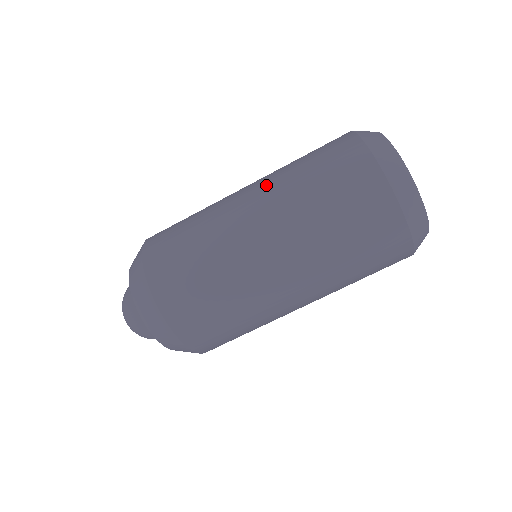
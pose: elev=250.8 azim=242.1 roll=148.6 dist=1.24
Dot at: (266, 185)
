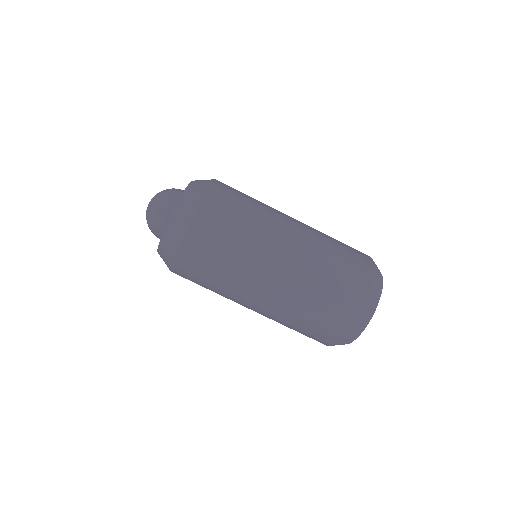
Dot at: (307, 244)
